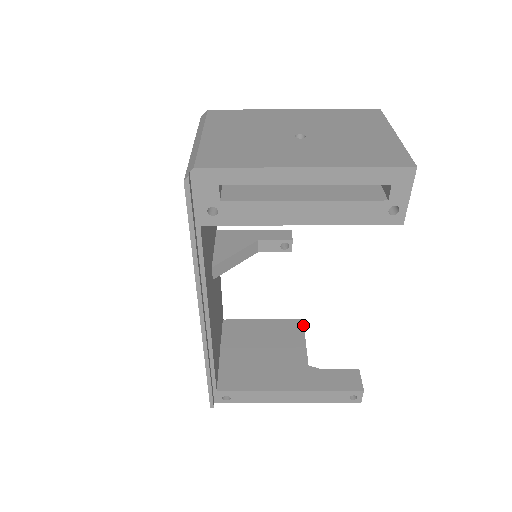
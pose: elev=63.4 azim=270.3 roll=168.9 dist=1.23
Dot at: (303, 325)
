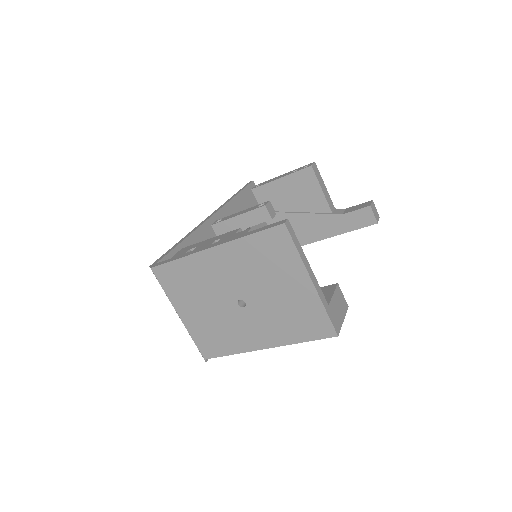
Dot at: (314, 173)
